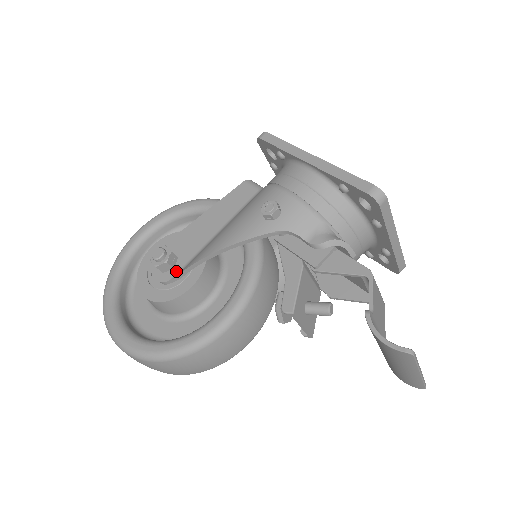
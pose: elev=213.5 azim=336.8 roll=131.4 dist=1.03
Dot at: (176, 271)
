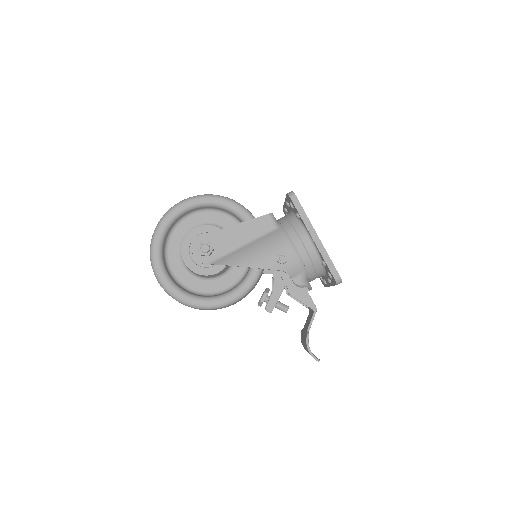
Dot at: (211, 259)
